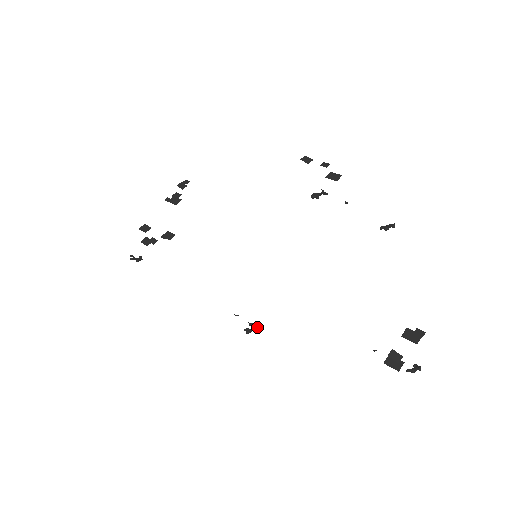
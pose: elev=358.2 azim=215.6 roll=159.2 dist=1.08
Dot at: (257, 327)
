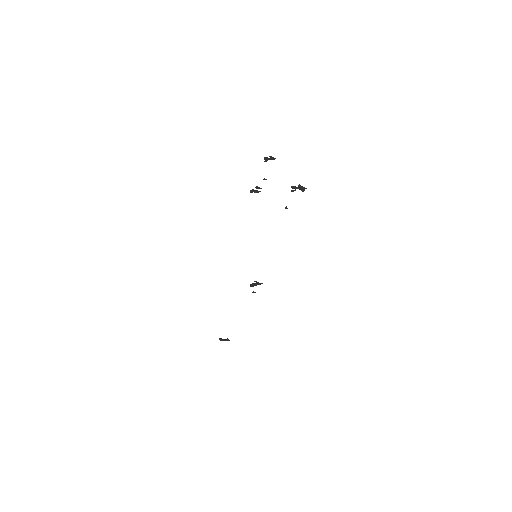
Dot at: (260, 283)
